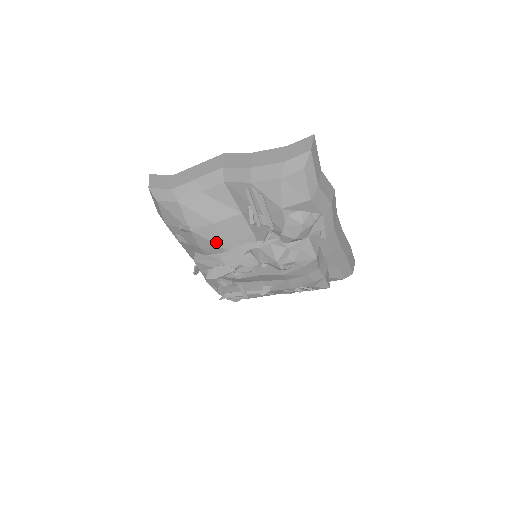
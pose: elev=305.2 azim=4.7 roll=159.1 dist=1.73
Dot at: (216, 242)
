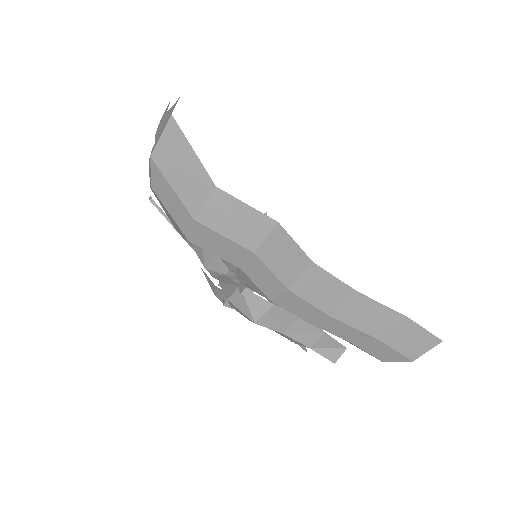
Dot at: occluded
